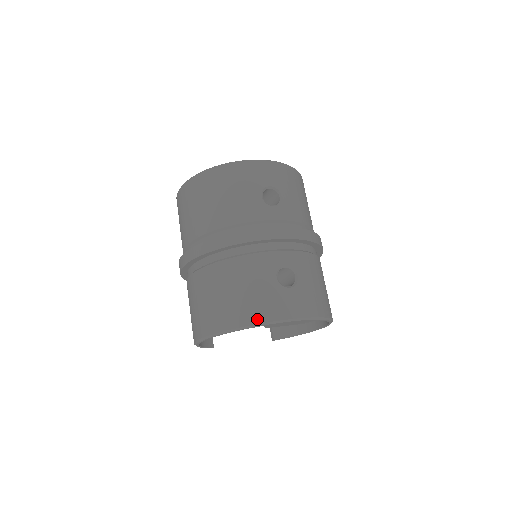
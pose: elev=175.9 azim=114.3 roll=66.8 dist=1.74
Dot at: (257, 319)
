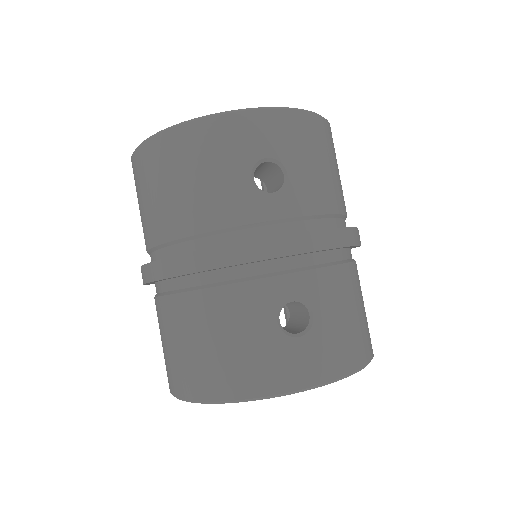
Dot at: (246, 391)
